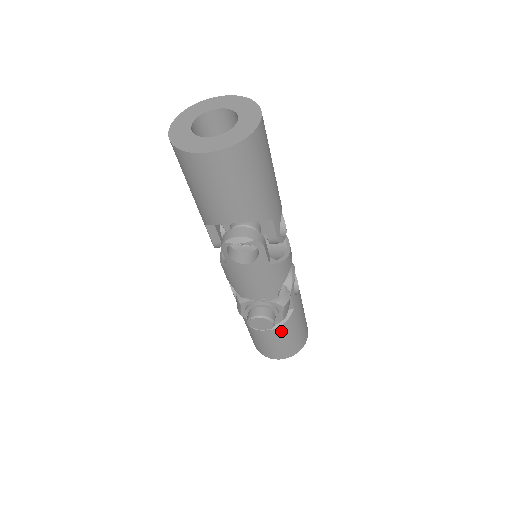
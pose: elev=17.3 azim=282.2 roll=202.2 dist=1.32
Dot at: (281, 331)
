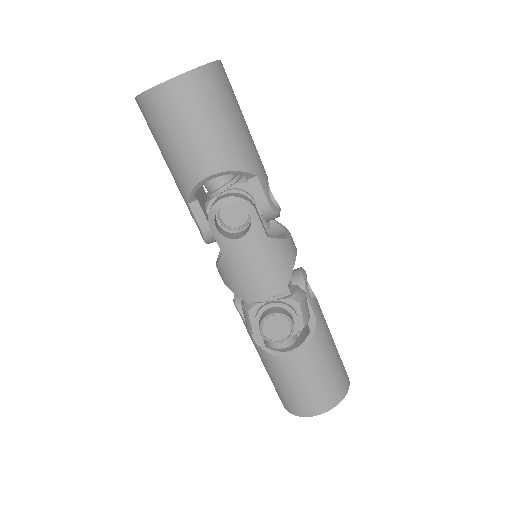
Dot at: (308, 356)
